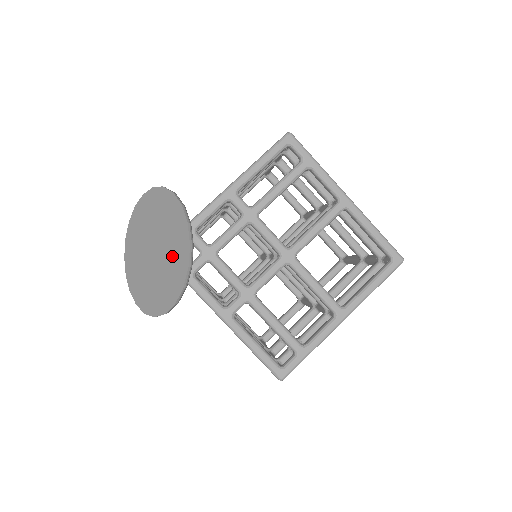
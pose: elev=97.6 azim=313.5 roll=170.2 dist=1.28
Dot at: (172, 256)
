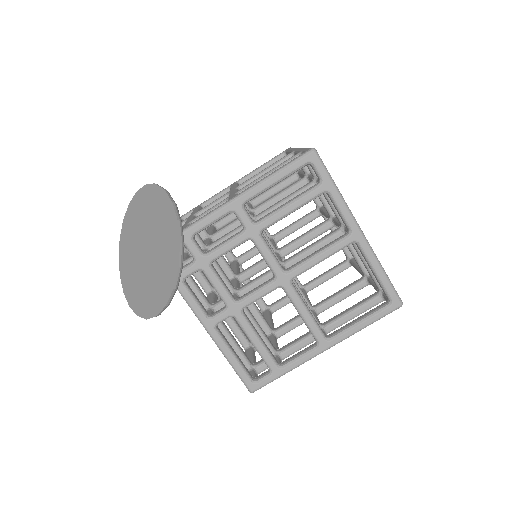
Dot at: (161, 268)
